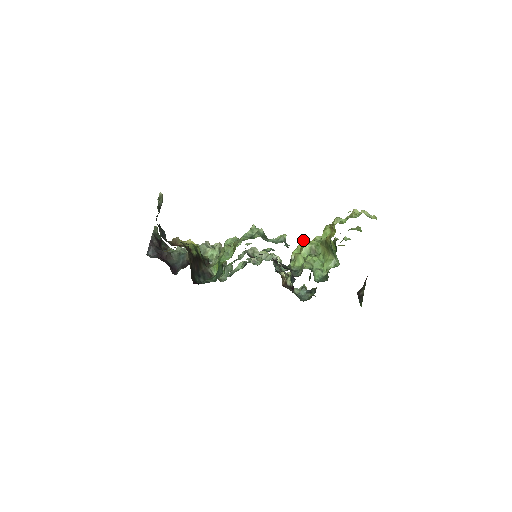
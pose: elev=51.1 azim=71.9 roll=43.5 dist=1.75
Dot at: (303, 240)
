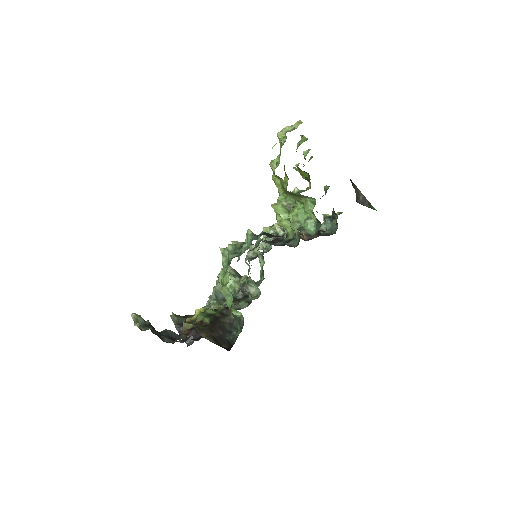
Dot at: occluded
